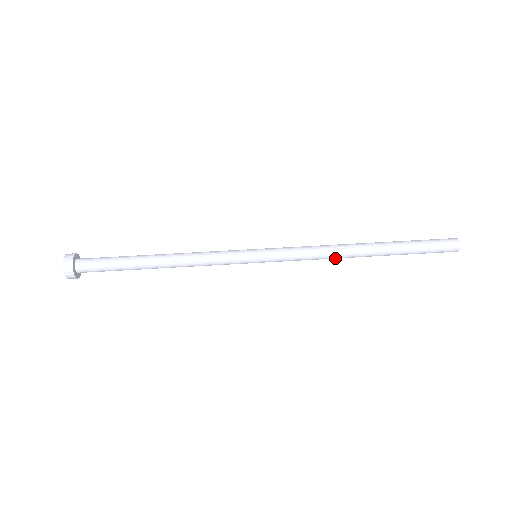
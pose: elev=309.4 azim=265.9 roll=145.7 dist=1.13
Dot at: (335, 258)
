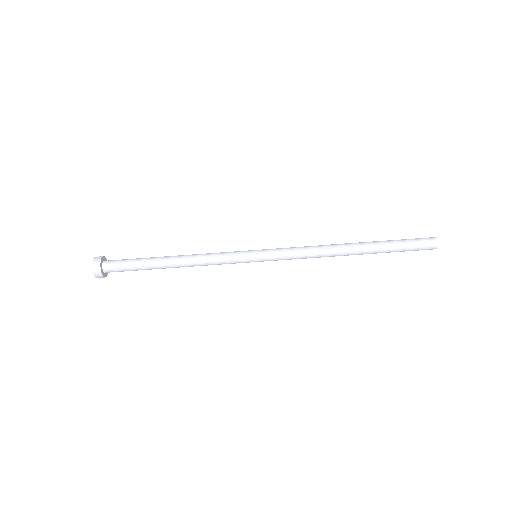
Dot at: occluded
